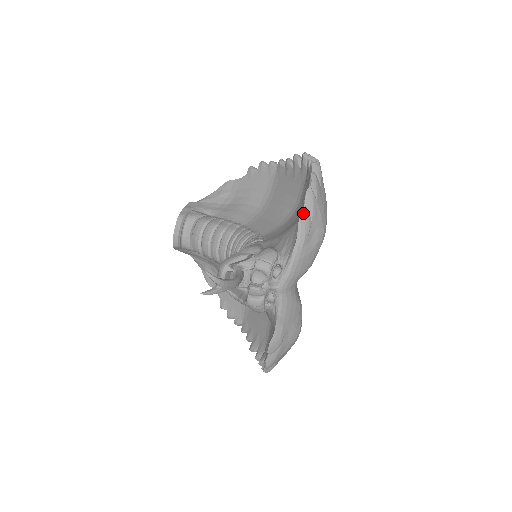
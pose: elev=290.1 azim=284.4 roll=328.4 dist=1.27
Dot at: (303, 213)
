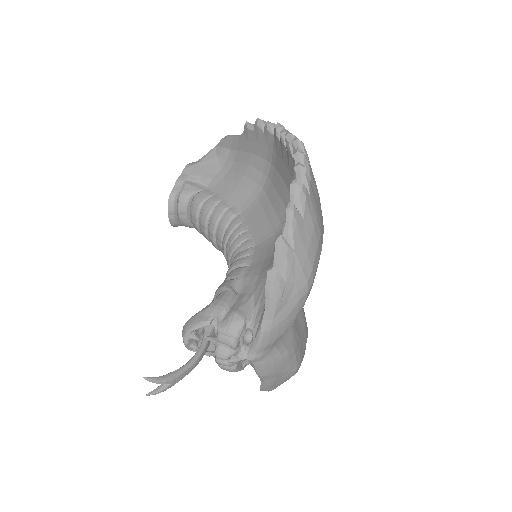
Dot at: (270, 276)
